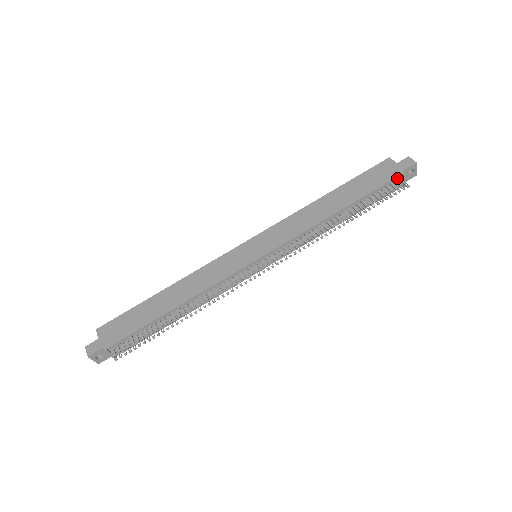
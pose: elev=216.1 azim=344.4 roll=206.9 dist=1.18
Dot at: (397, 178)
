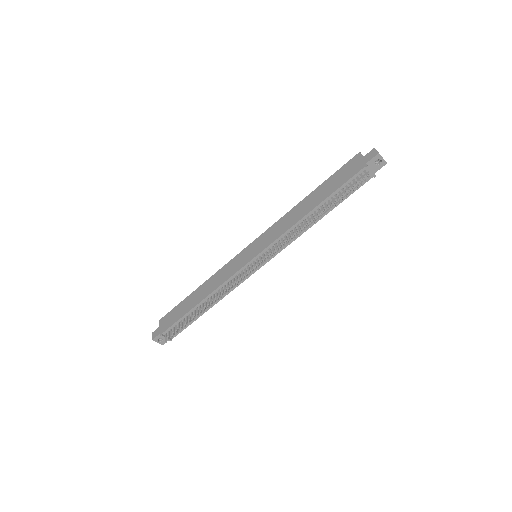
Dot at: (361, 171)
